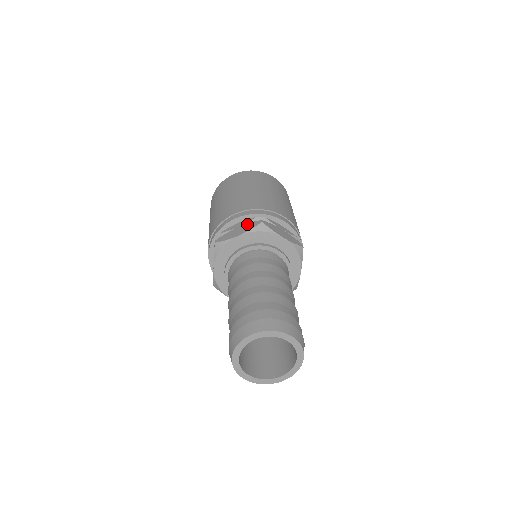
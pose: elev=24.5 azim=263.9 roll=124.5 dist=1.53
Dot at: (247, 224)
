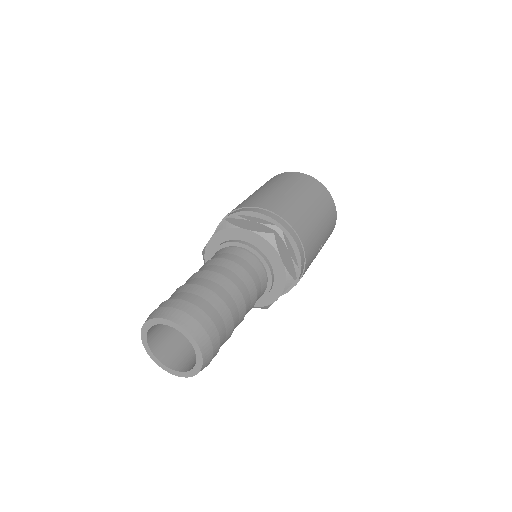
Dot at: occluded
